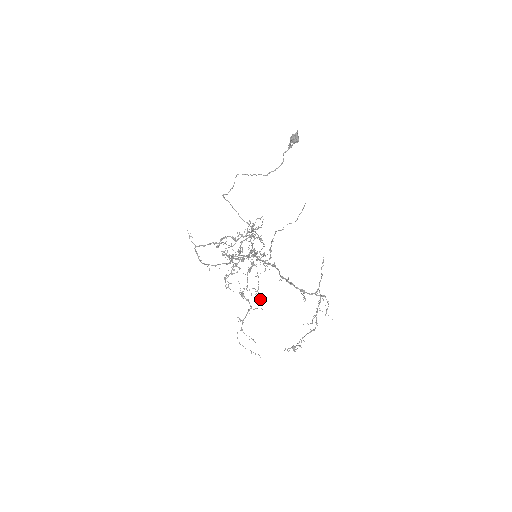
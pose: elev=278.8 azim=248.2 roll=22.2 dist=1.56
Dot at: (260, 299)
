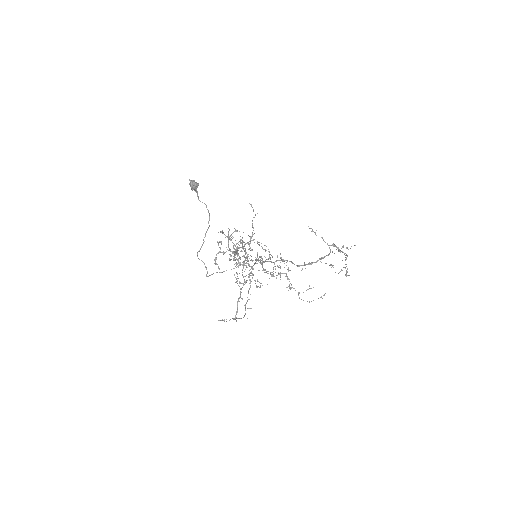
Dot at: (281, 258)
